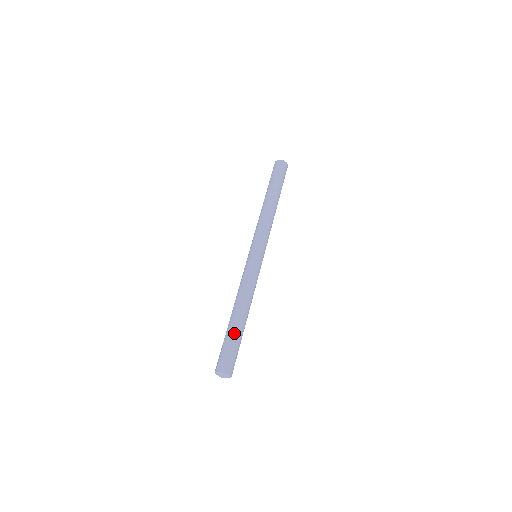
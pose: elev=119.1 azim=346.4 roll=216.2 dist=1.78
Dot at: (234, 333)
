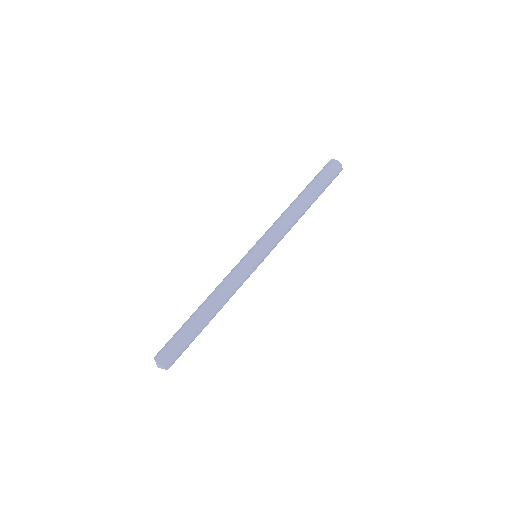
Dot at: (194, 332)
